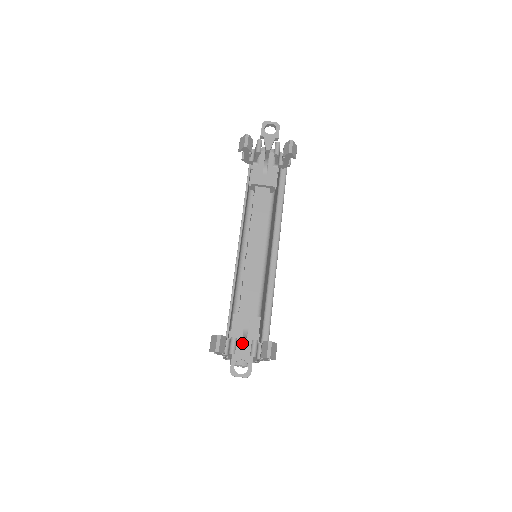
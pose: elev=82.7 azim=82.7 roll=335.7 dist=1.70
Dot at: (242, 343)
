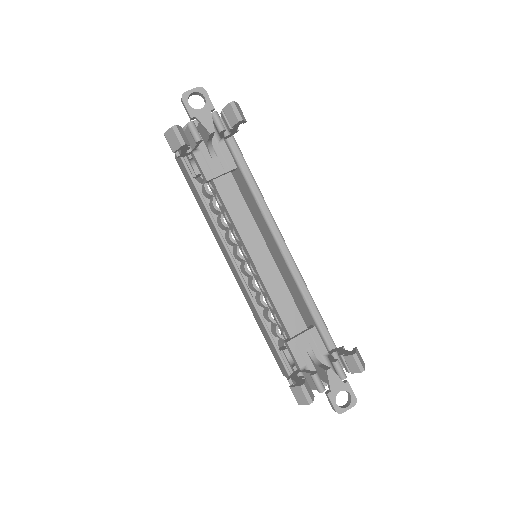
Dot at: (329, 376)
